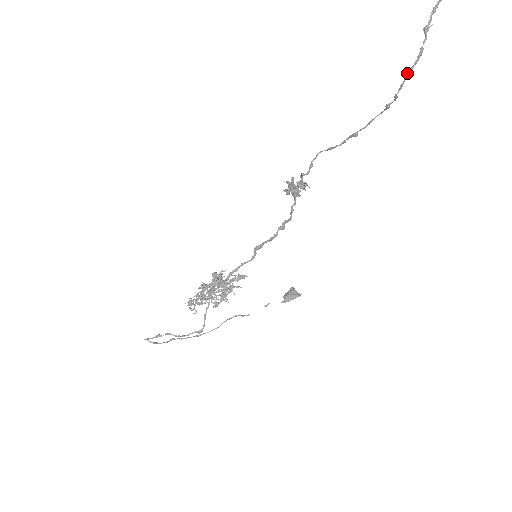
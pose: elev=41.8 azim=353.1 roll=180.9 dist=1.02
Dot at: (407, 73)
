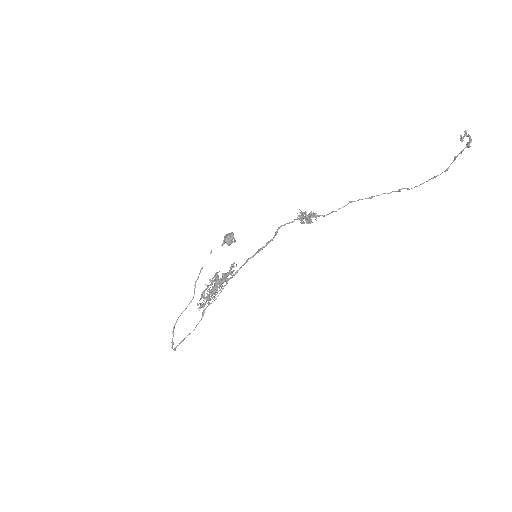
Dot at: occluded
